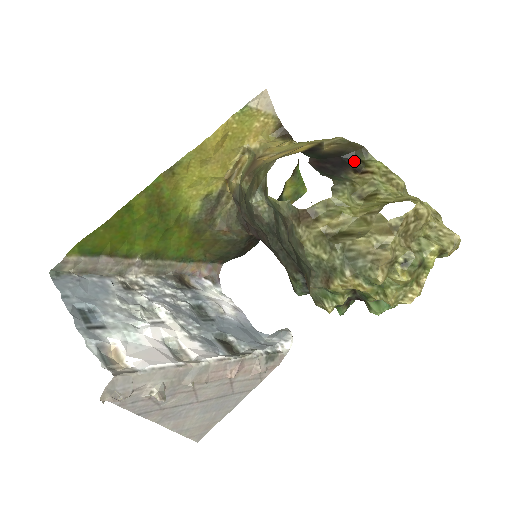
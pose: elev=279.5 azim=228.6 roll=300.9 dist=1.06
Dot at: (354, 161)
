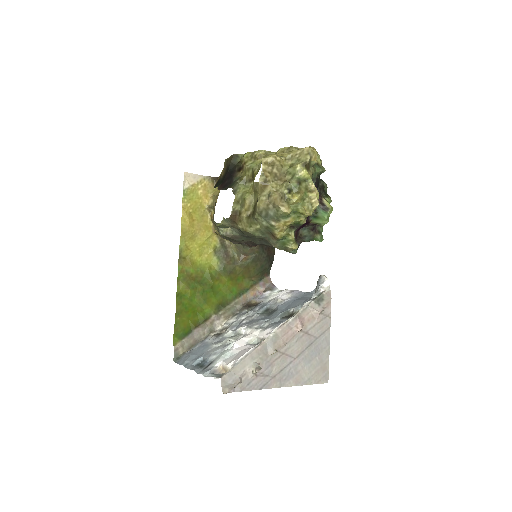
Dot at: (235, 166)
